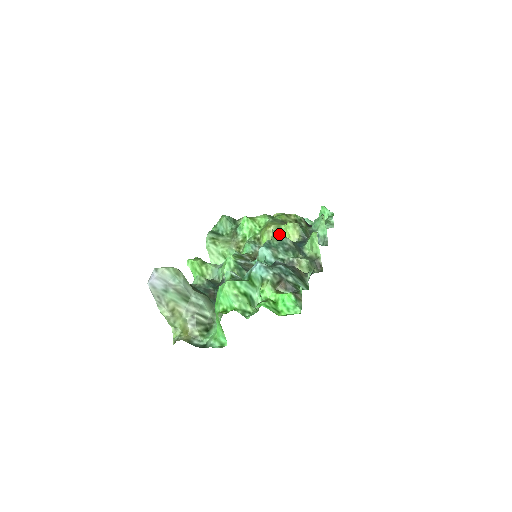
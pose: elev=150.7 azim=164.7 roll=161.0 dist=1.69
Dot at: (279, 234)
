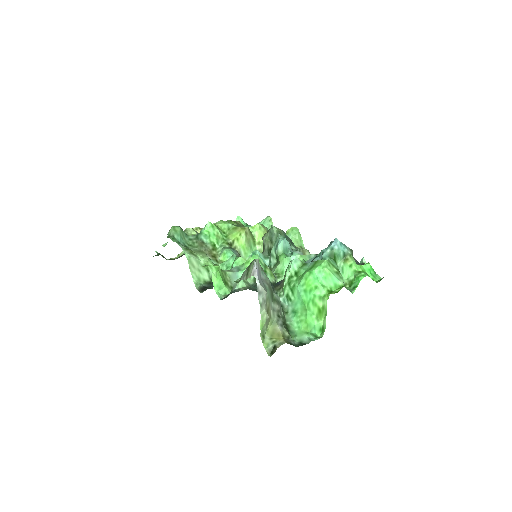
Dot at: occluded
